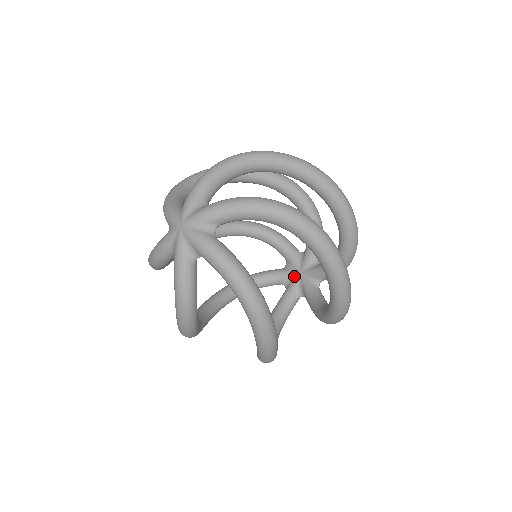
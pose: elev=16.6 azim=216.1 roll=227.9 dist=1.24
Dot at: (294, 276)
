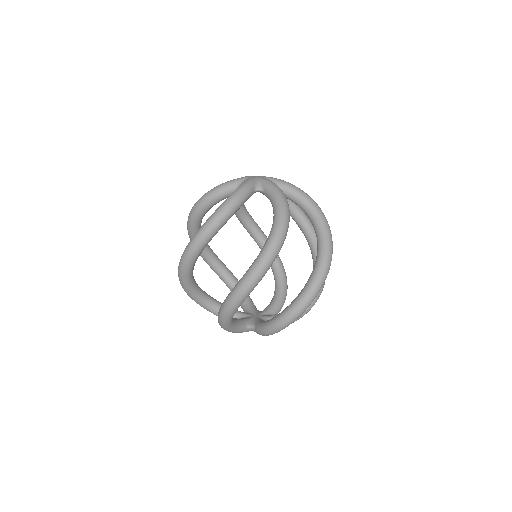
Dot at: (253, 318)
